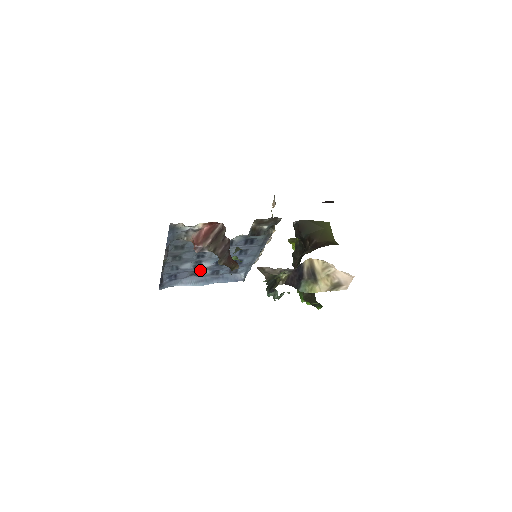
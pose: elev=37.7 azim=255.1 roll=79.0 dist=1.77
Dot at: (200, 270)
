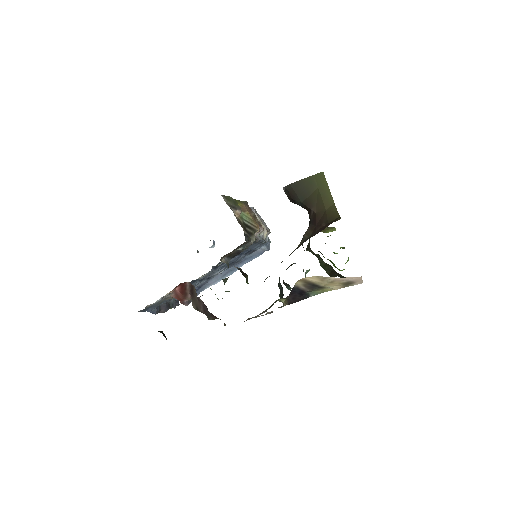
Dot at: occluded
